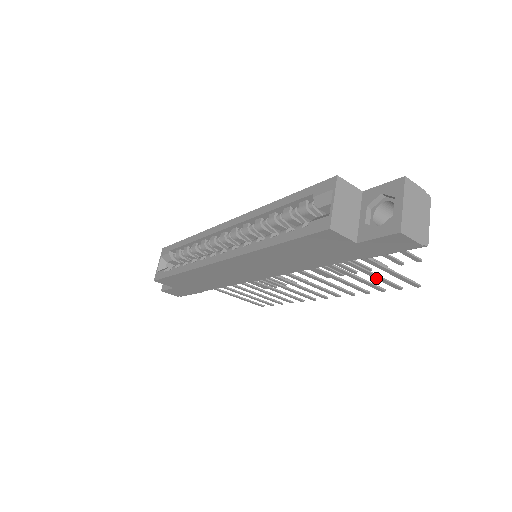
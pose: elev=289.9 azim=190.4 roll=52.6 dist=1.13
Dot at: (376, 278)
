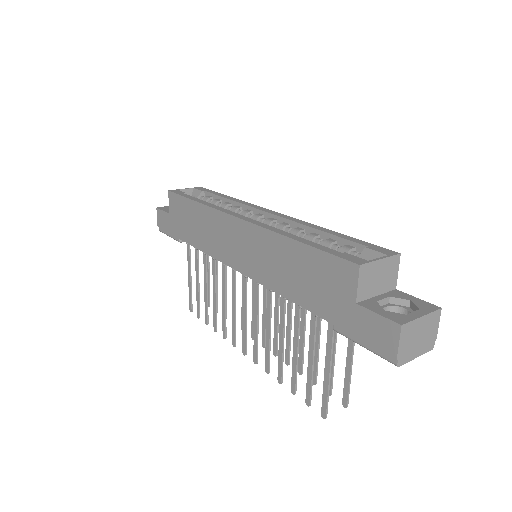
Dot at: (309, 370)
